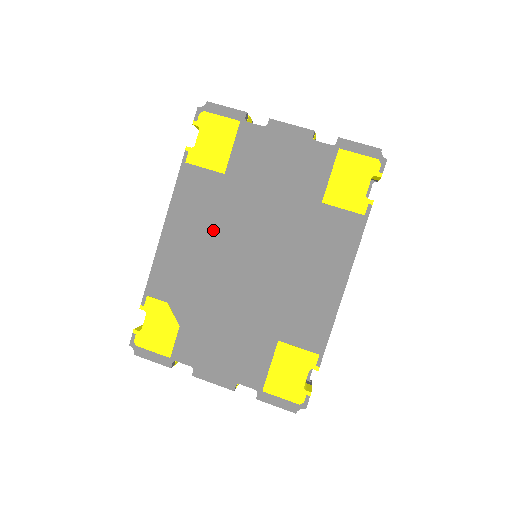
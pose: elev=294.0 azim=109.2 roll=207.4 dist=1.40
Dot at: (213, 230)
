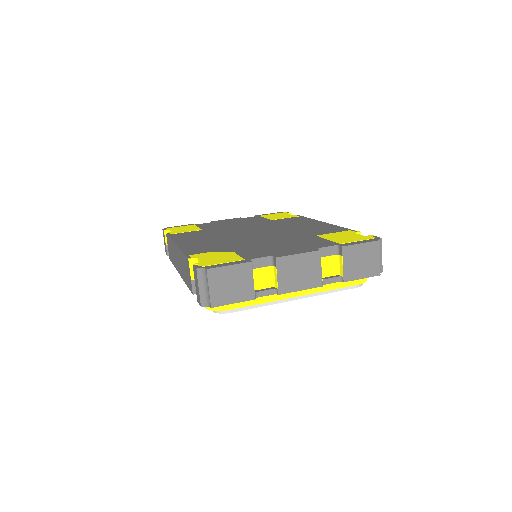
Dot at: (215, 236)
